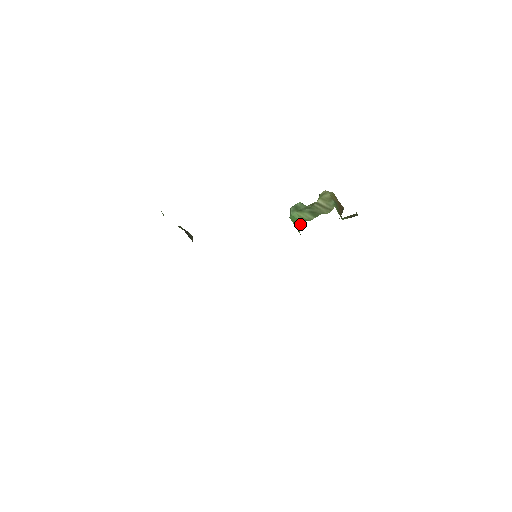
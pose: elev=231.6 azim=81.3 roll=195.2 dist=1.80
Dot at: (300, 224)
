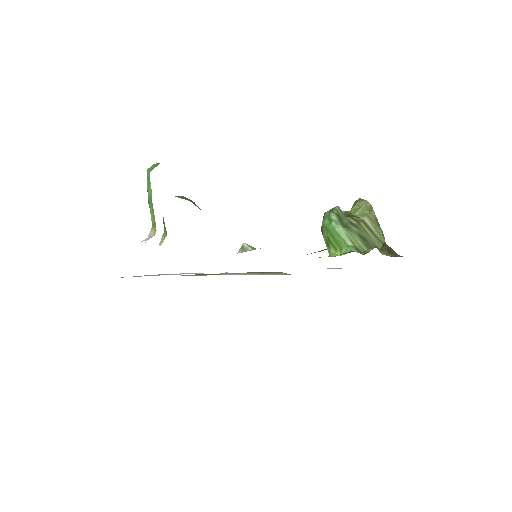
Dot at: (343, 246)
